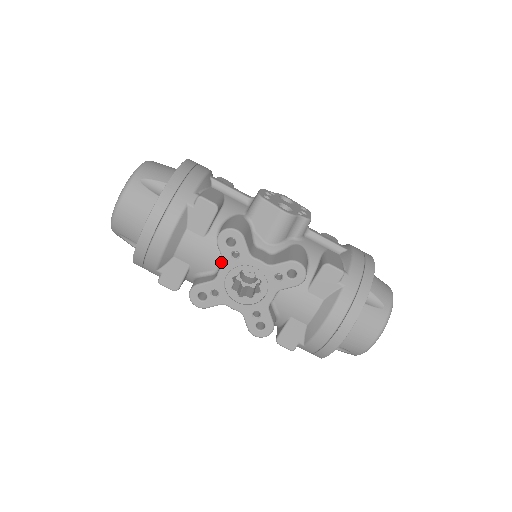
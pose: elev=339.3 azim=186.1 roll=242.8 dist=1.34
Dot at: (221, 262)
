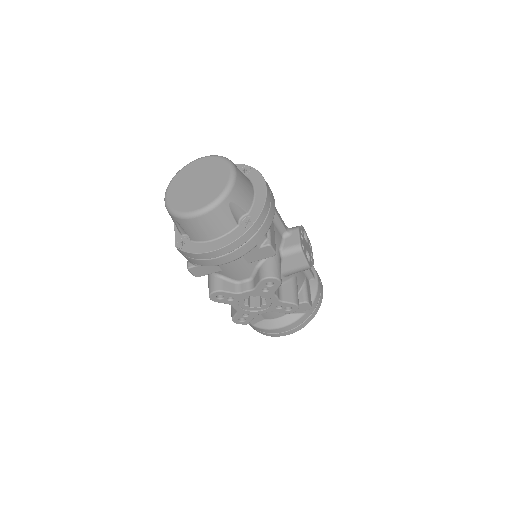
Dot at: (247, 280)
